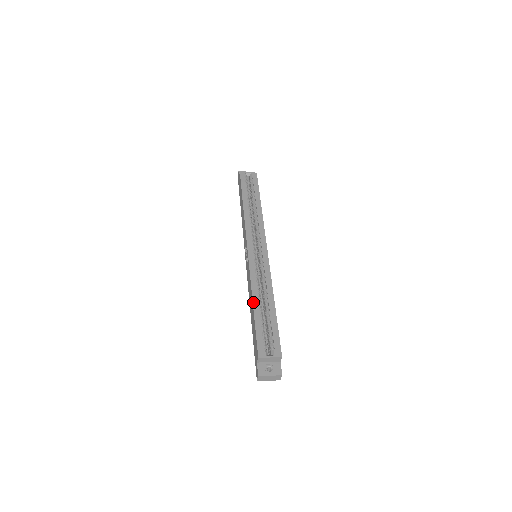
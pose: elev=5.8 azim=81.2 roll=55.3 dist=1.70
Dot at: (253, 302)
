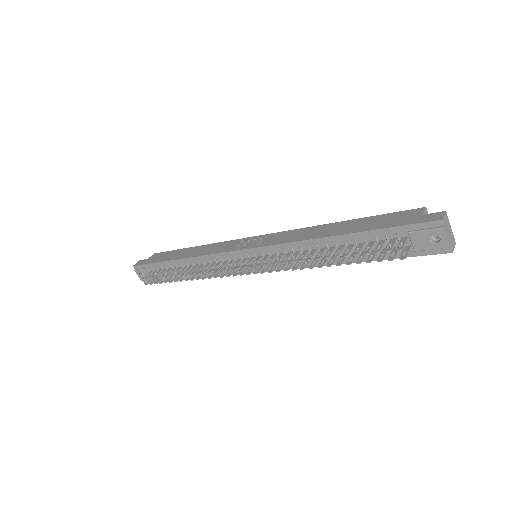
Dot at: (337, 222)
